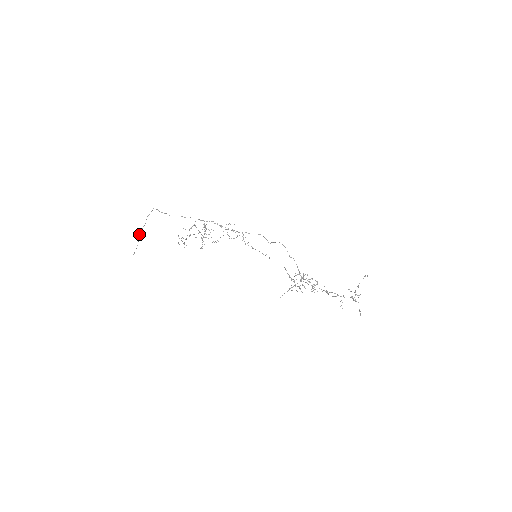
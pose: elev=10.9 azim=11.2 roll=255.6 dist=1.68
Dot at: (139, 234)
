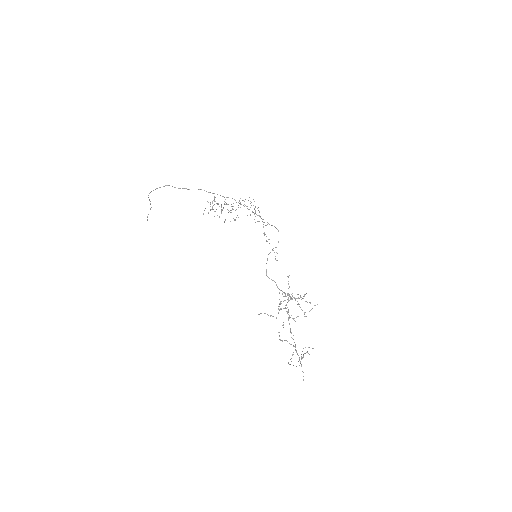
Dot at: (151, 207)
